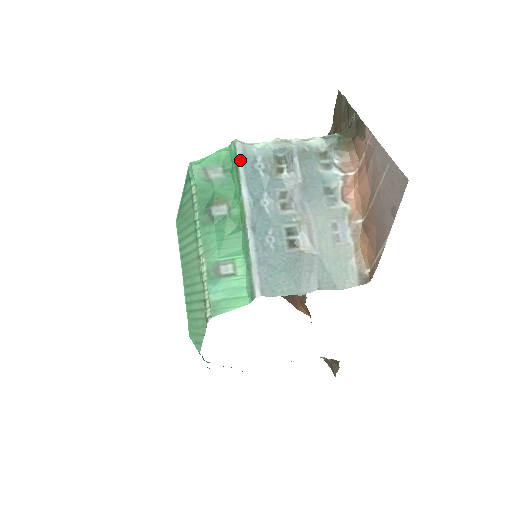
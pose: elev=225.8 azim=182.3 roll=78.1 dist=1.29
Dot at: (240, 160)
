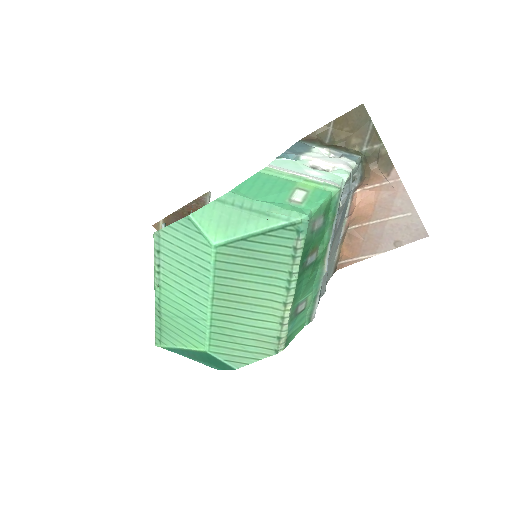
Dot at: (338, 209)
